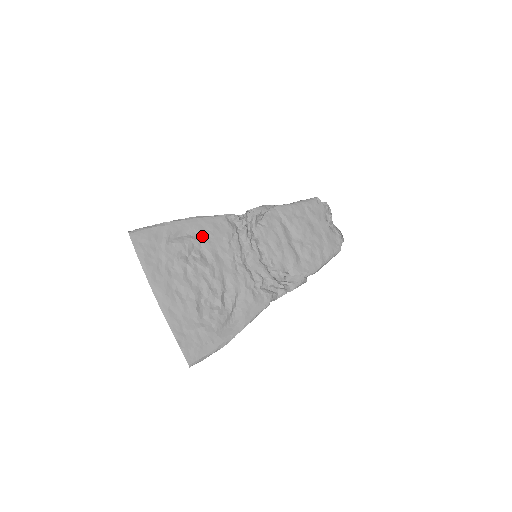
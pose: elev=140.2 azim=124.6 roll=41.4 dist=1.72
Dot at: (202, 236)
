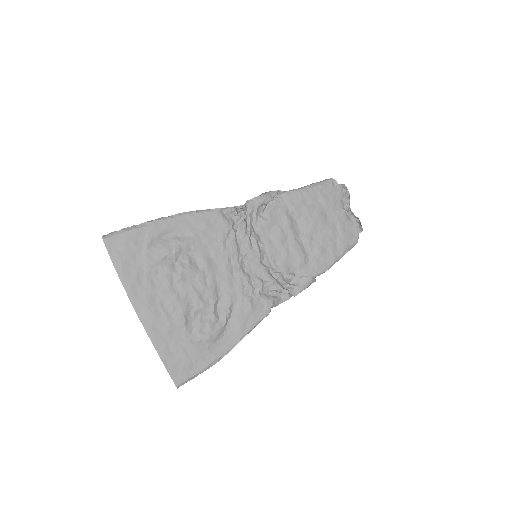
Dot at: (191, 237)
